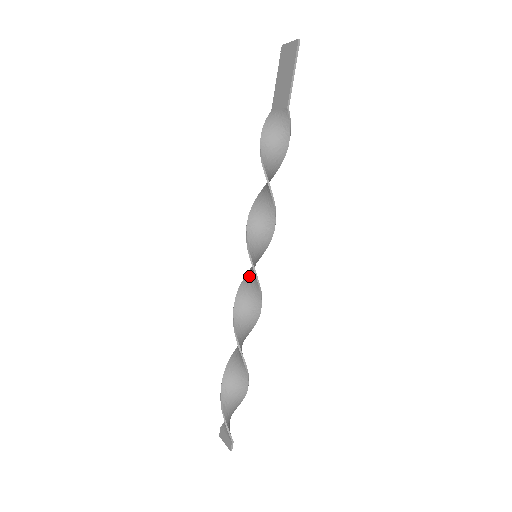
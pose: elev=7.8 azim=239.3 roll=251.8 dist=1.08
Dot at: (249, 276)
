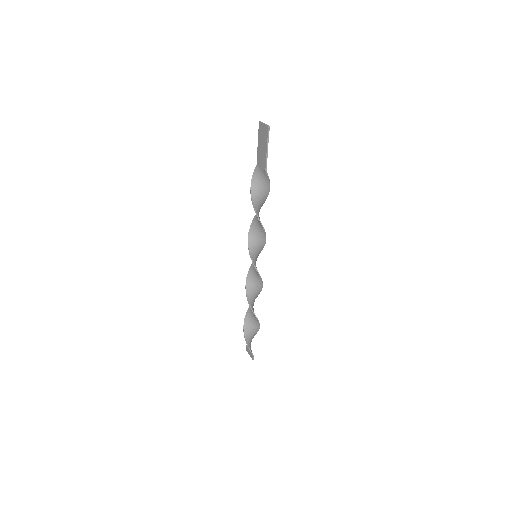
Dot at: (253, 266)
